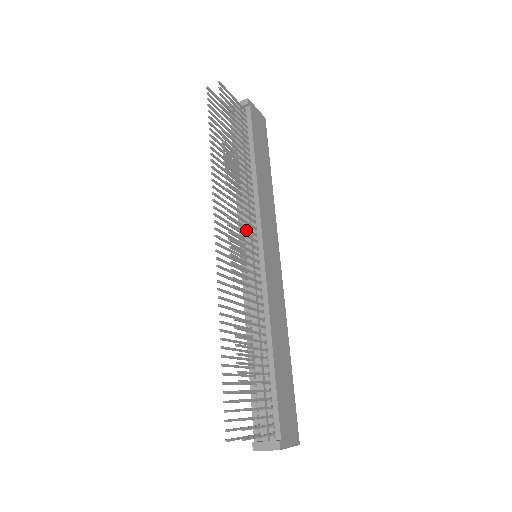
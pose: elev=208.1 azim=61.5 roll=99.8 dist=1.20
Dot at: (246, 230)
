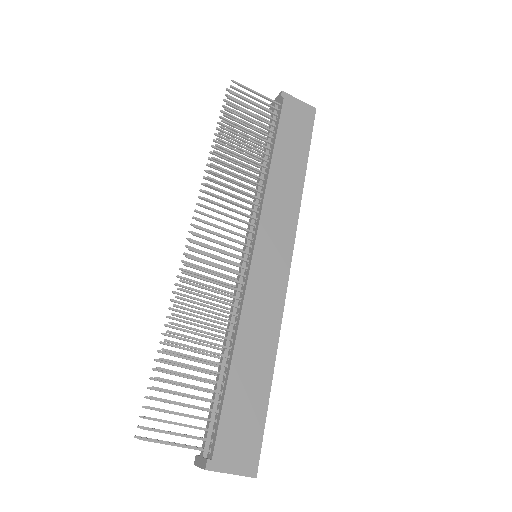
Dot at: occluded
